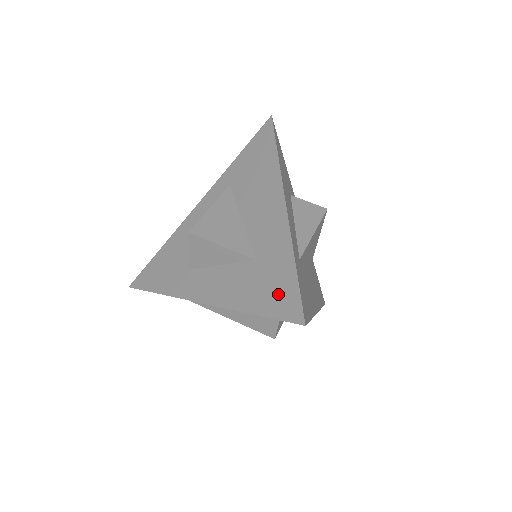
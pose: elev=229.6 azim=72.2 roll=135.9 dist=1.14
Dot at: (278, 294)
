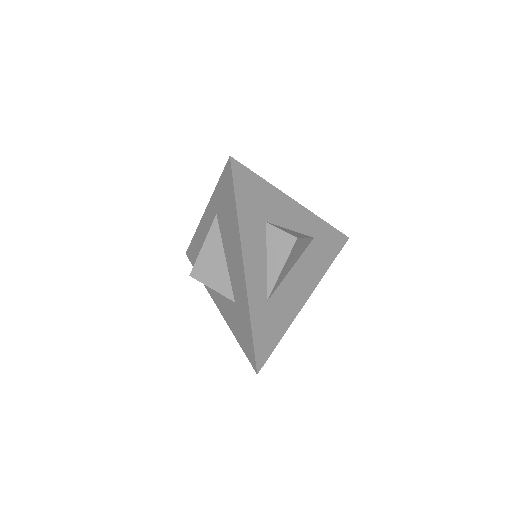
Dot at: (246, 341)
